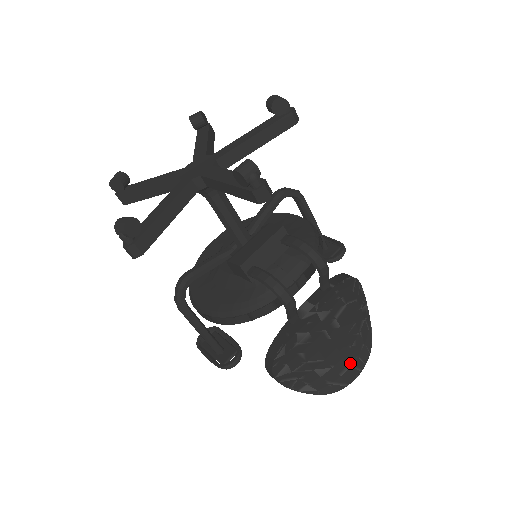
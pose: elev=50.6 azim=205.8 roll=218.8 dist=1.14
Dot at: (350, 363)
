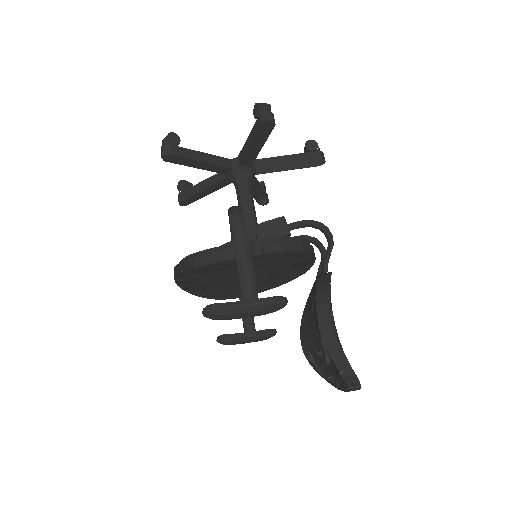
Dot at: occluded
